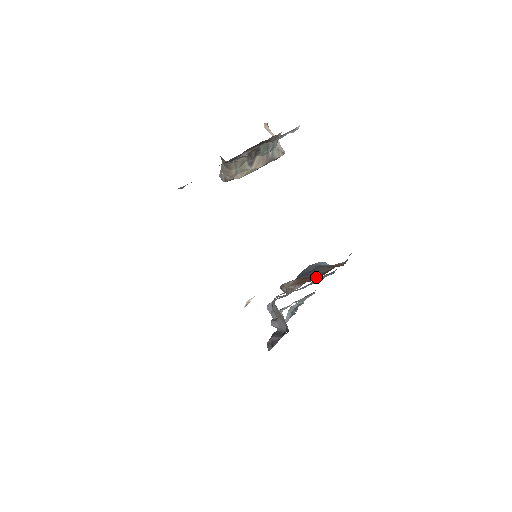
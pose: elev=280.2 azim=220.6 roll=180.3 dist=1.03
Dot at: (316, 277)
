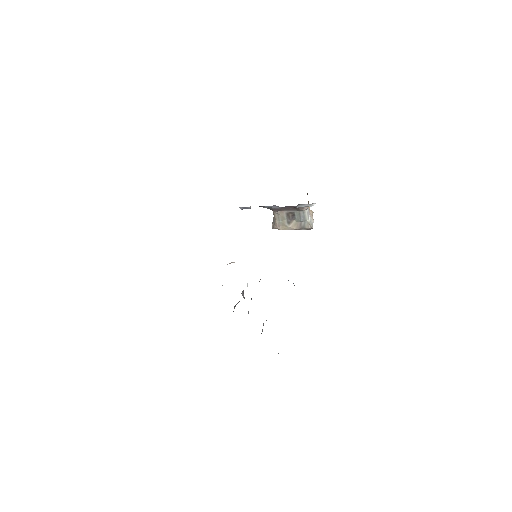
Dot at: occluded
